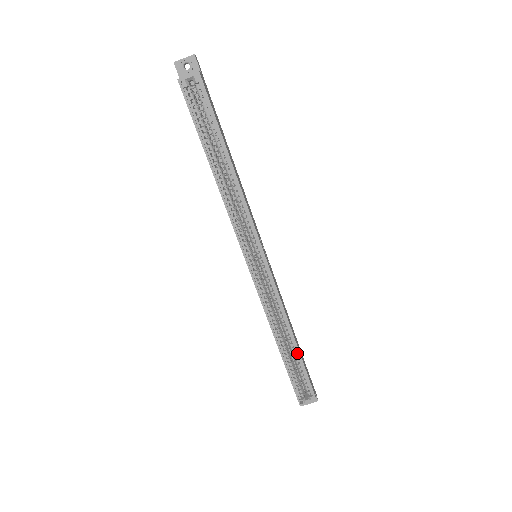
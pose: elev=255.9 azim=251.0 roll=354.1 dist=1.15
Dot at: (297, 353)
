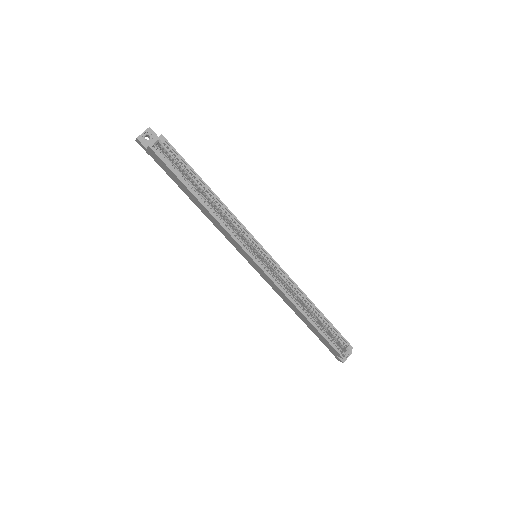
Dot at: (321, 316)
